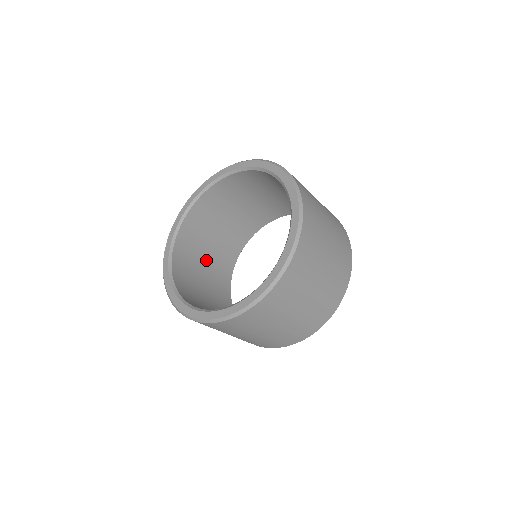
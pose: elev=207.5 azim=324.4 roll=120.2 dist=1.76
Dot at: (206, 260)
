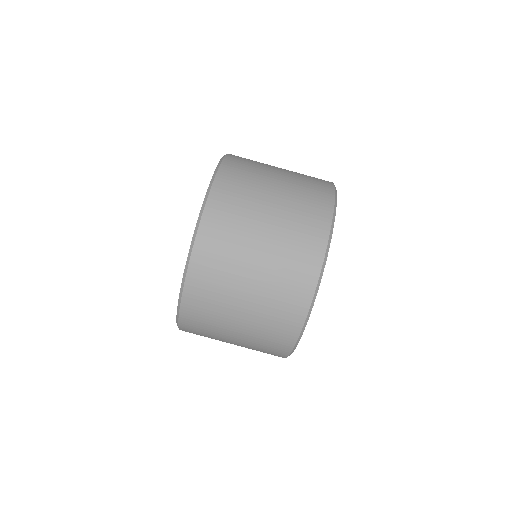
Dot at: occluded
